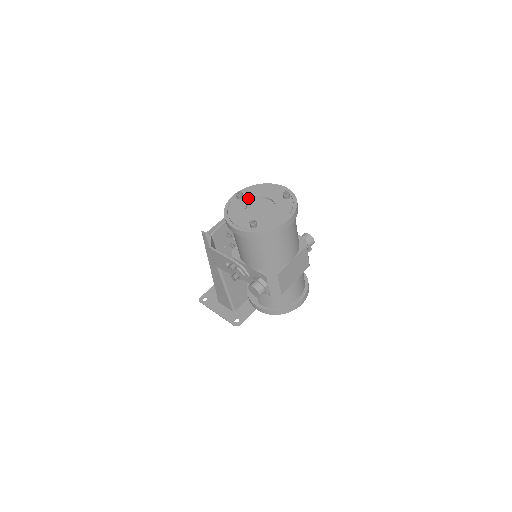
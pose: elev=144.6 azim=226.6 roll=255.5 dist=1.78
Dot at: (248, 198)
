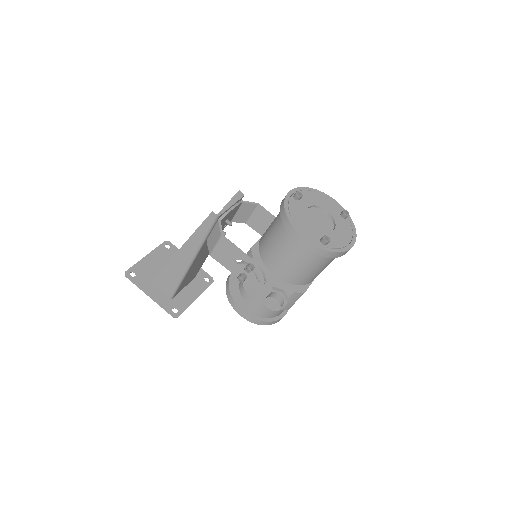
Dot at: (306, 202)
